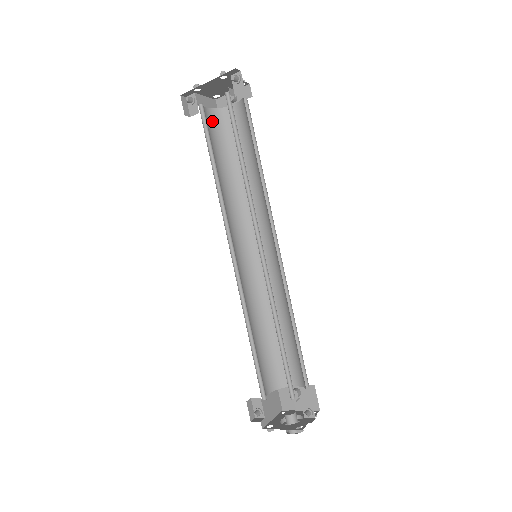
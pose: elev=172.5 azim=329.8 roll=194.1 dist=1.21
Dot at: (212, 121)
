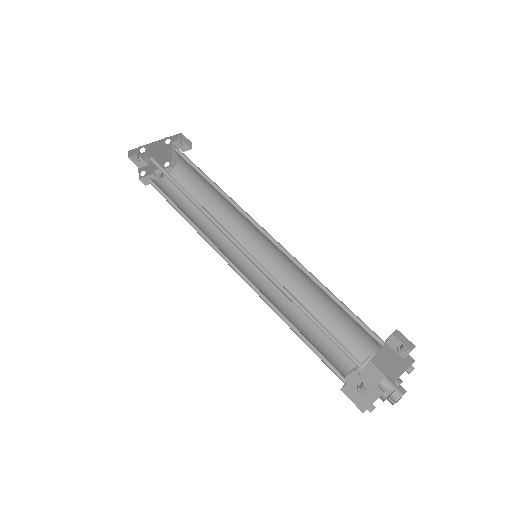
Dot at: occluded
